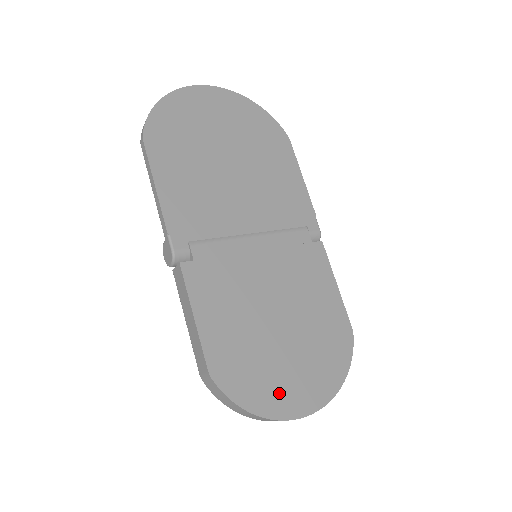
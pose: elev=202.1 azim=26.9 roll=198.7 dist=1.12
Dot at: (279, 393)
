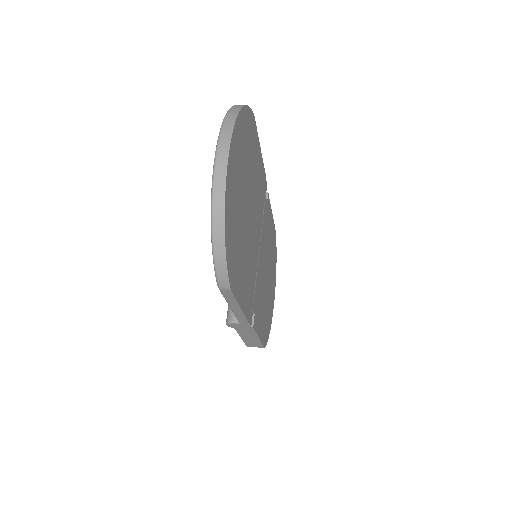
Dot at: (271, 310)
